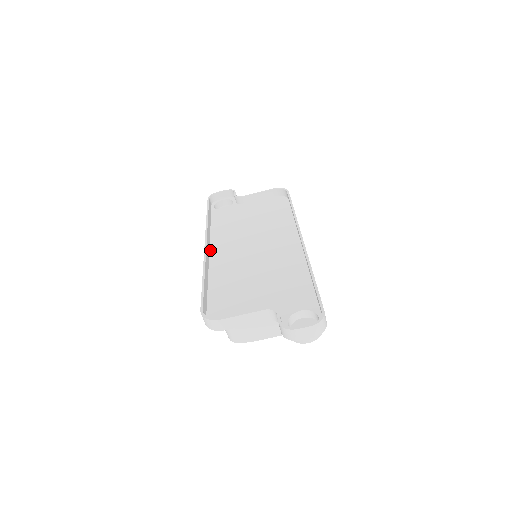
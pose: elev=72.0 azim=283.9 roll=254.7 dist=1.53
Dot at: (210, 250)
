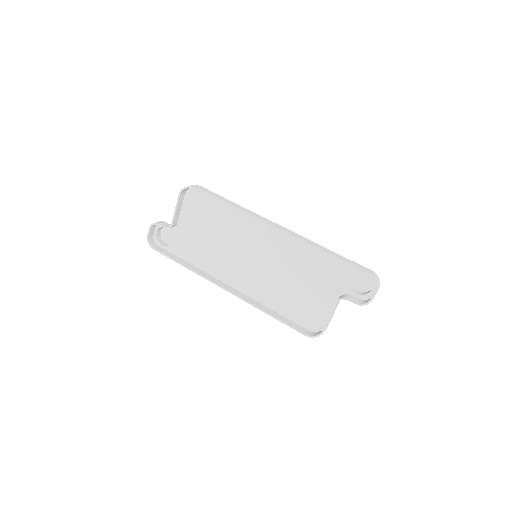
Dot at: (228, 285)
